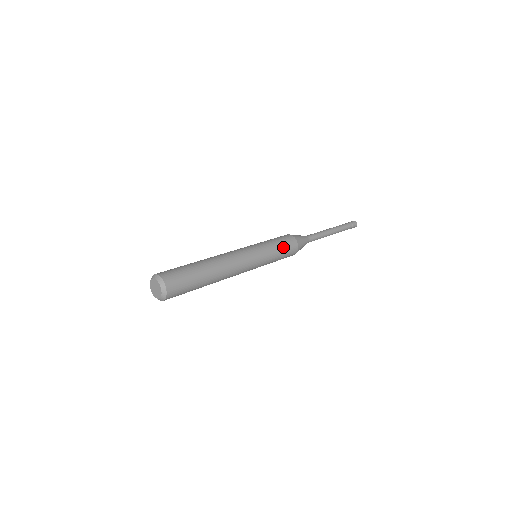
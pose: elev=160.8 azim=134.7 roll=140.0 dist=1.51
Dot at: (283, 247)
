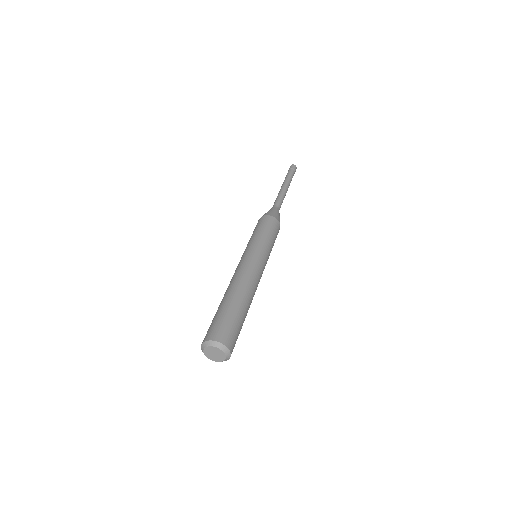
Dot at: (271, 232)
